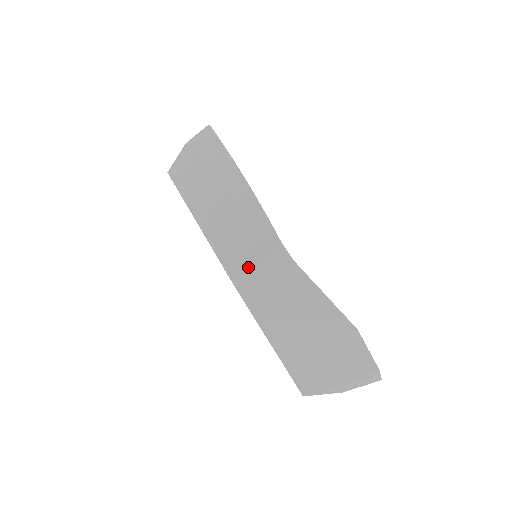
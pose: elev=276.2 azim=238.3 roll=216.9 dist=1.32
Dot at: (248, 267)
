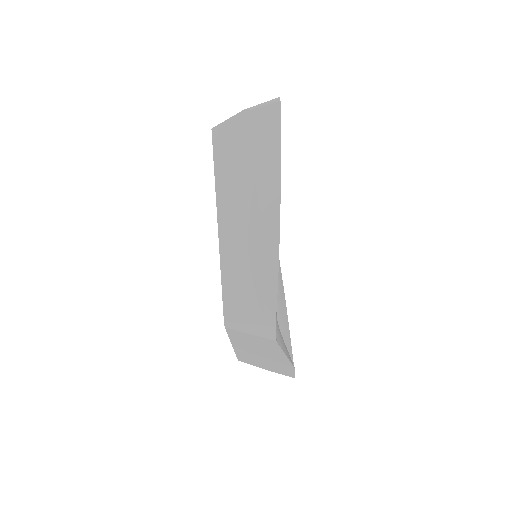
Dot at: (241, 323)
